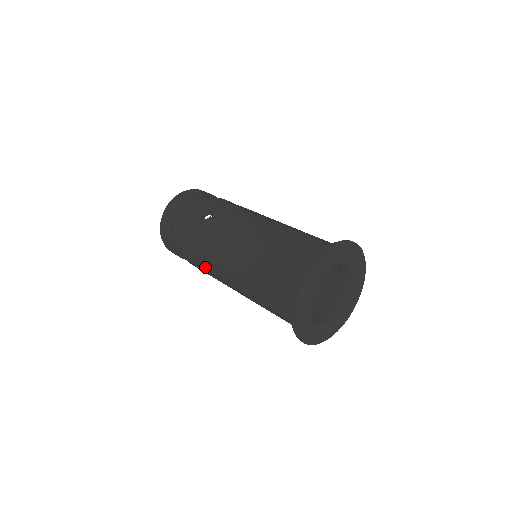
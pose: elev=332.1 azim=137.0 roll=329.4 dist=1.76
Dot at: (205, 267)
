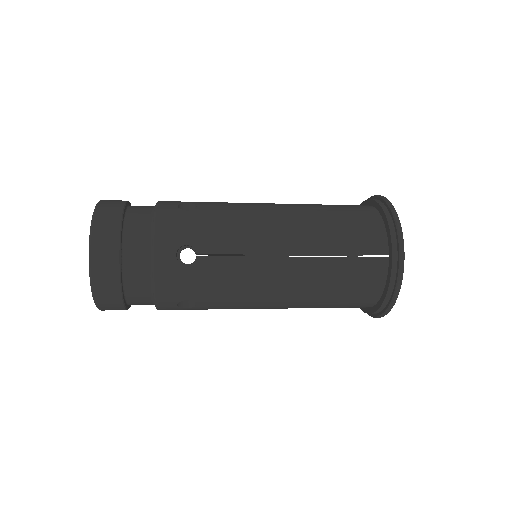
Dot at: (214, 274)
